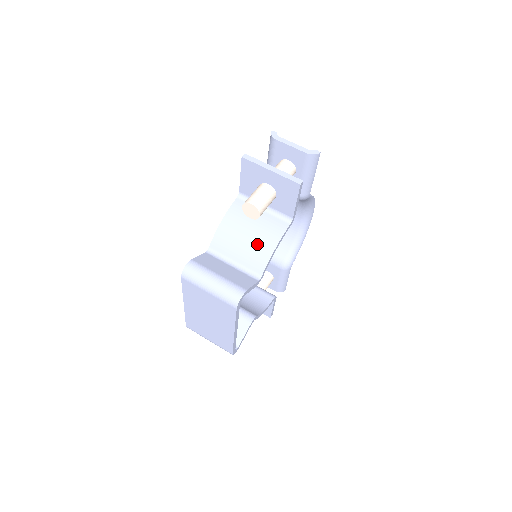
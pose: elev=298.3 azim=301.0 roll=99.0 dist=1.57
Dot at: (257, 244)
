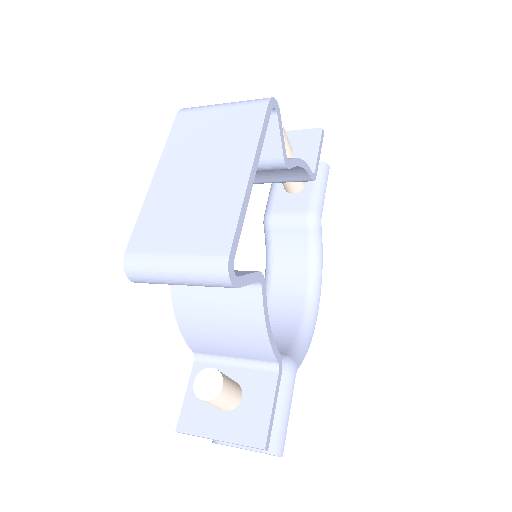
Dot at: occluded
